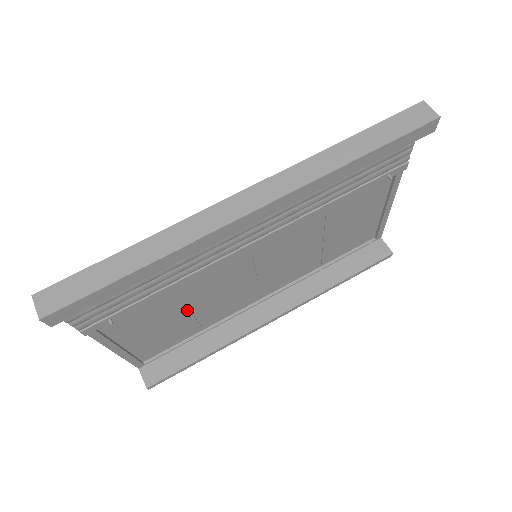
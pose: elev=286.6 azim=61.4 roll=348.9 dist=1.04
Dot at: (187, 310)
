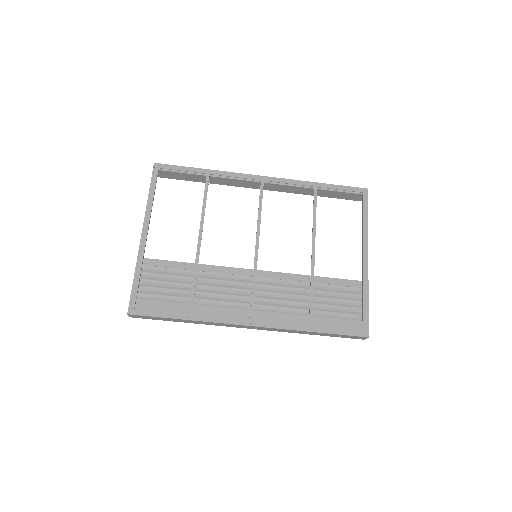
Dot at: (202, 218)
